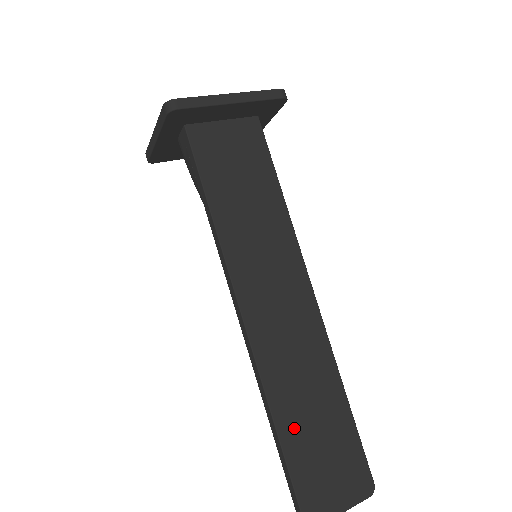
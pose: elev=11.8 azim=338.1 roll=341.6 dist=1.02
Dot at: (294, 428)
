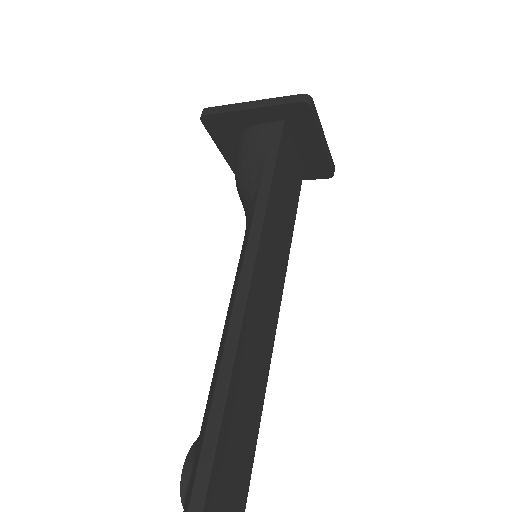
Dot at: (230, 428)
